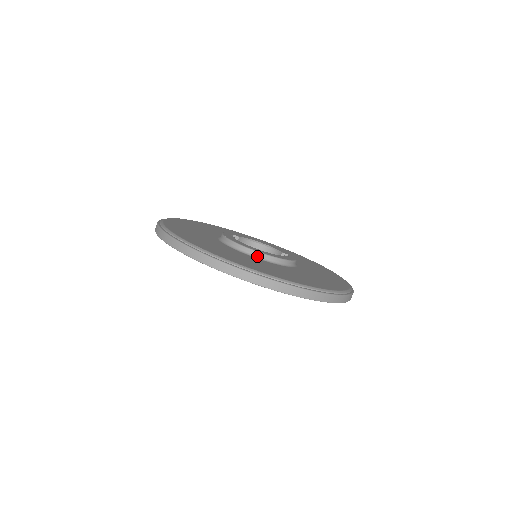
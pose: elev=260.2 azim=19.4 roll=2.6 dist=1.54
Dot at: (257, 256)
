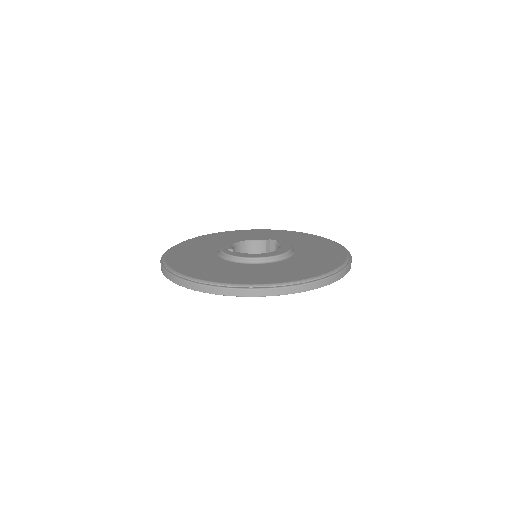
Dot at: (283, 258)
